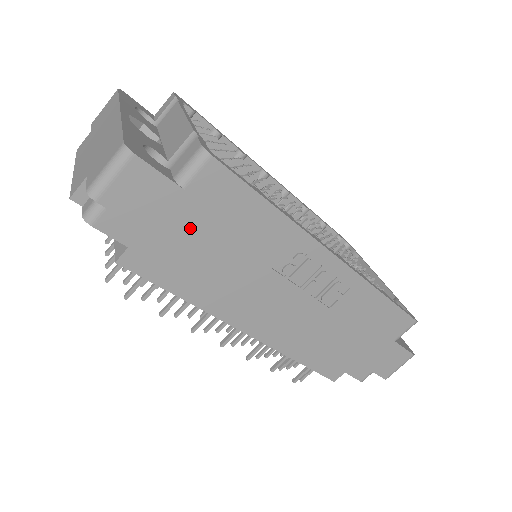
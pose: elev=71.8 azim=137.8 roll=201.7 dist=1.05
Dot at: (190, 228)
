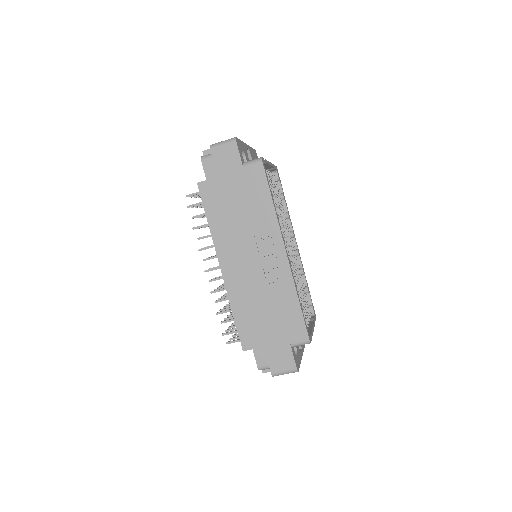
Dot at: (234, 186)
